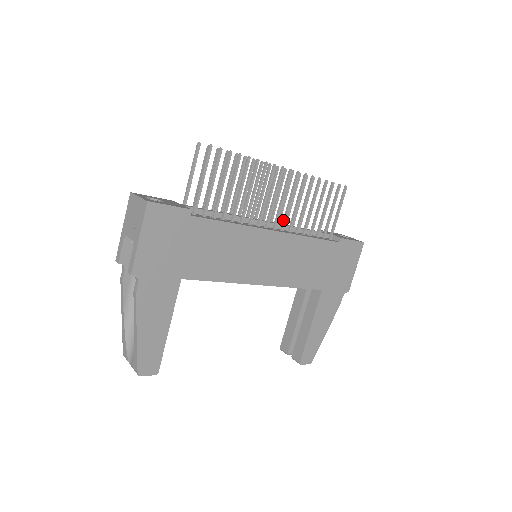
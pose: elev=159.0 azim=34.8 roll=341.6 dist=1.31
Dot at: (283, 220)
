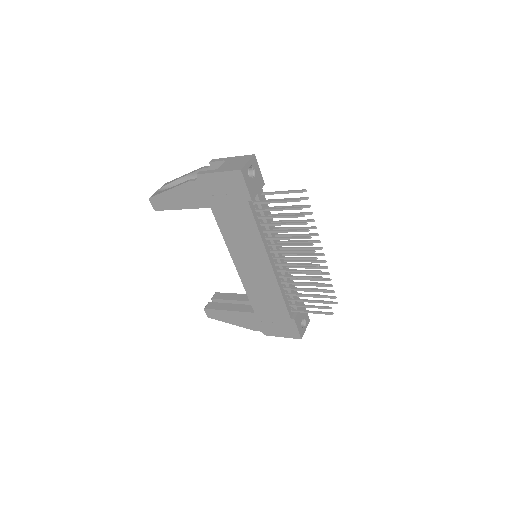
Dot at: (285, 269)
